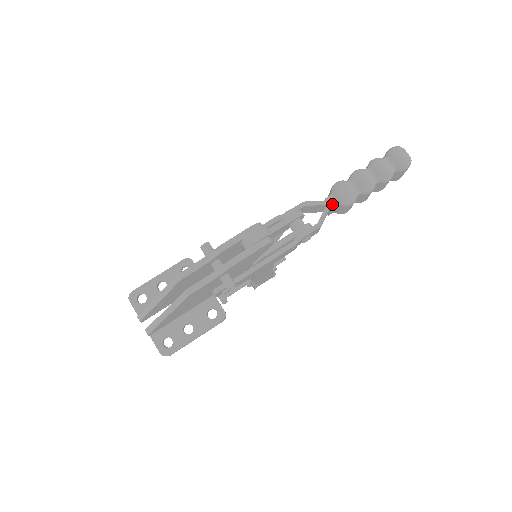
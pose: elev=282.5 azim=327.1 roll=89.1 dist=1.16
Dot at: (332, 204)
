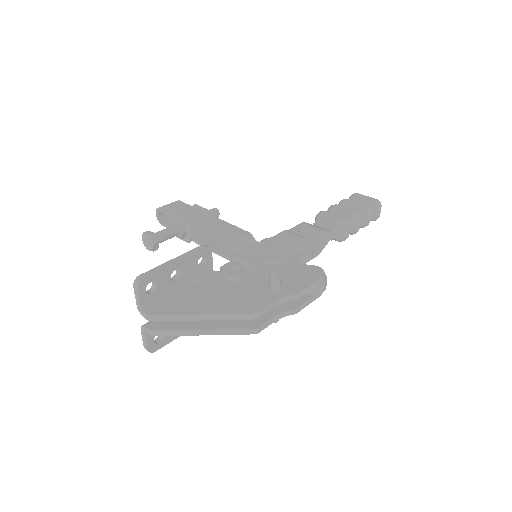
Dot at: (334, 237)
